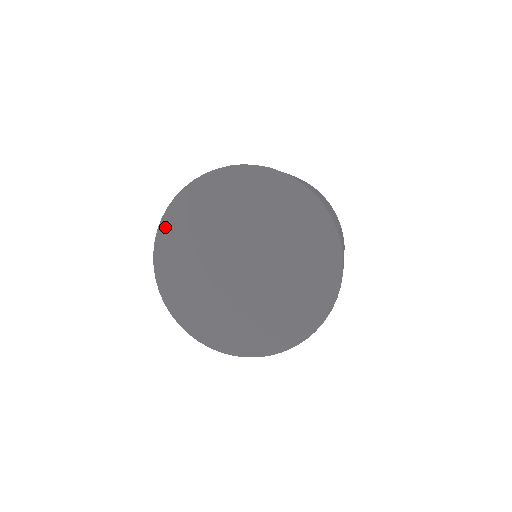
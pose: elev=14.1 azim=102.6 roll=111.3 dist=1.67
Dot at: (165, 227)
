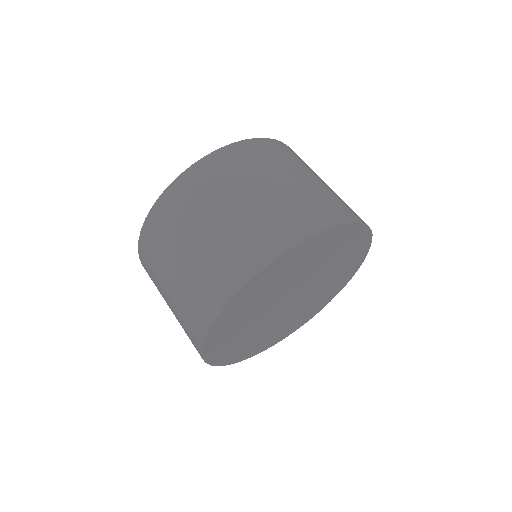
Dot at: (226, 313)
